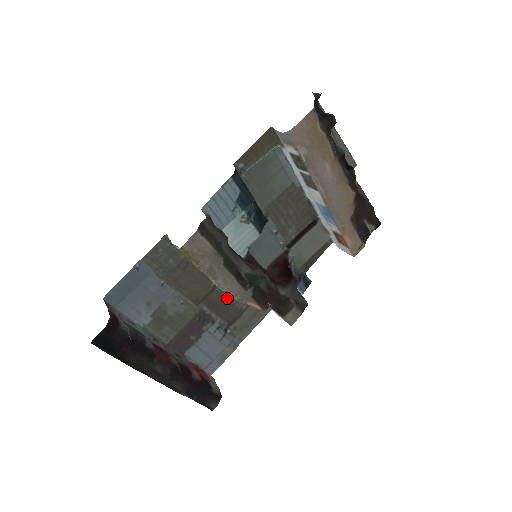
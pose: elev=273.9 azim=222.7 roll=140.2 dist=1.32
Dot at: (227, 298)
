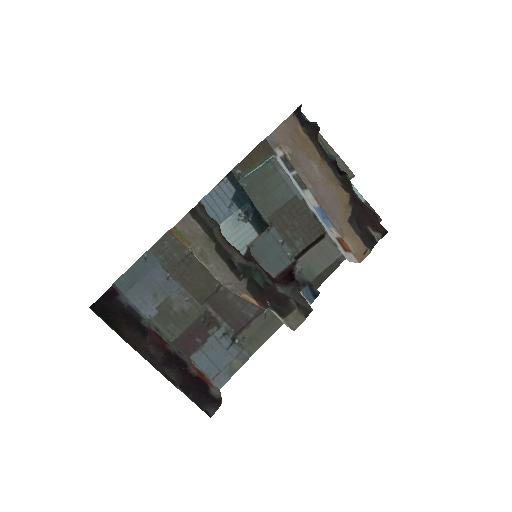
Dot at: (232, 302)
